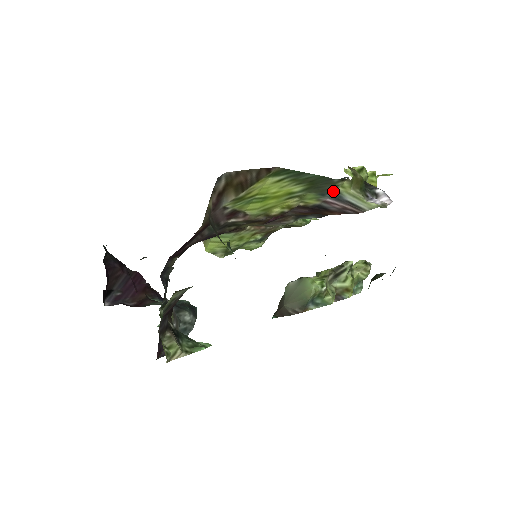
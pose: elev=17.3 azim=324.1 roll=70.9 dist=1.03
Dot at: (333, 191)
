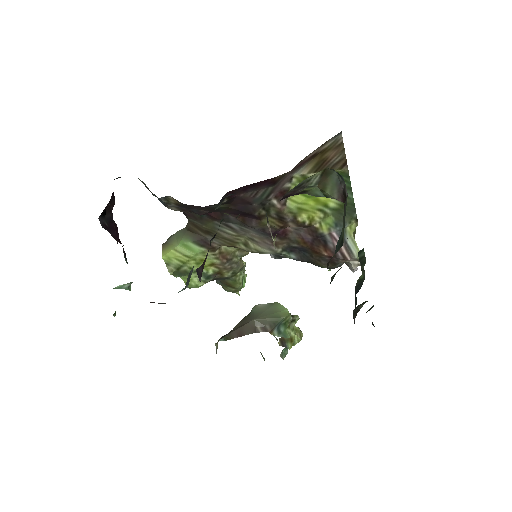
Dot at: occluded
